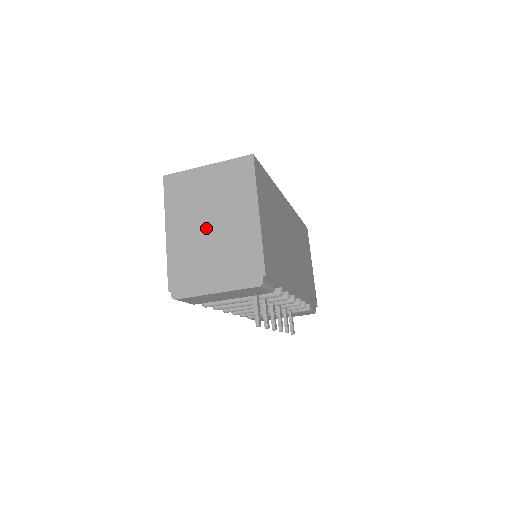
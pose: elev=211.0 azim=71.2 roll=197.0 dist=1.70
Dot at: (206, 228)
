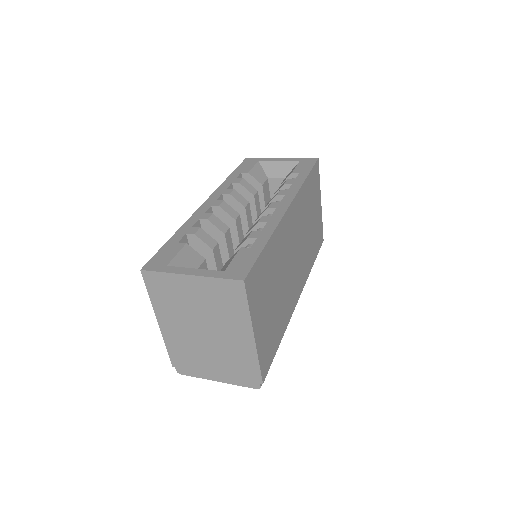
Dot at: (200, 333)
